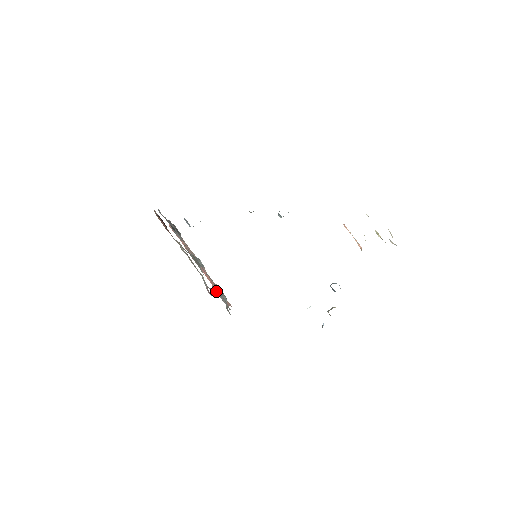
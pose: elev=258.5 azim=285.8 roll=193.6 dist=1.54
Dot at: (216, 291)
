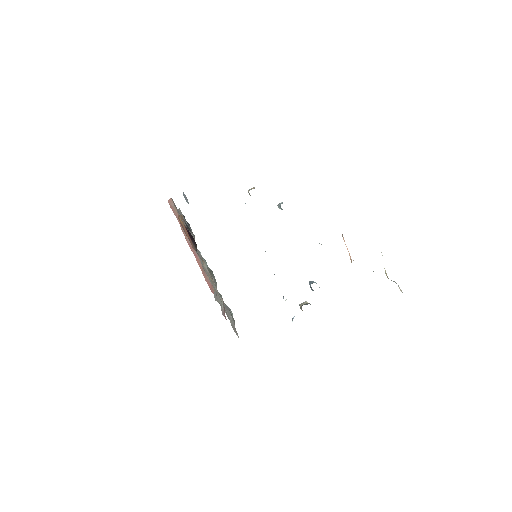
Dot at: occluded
